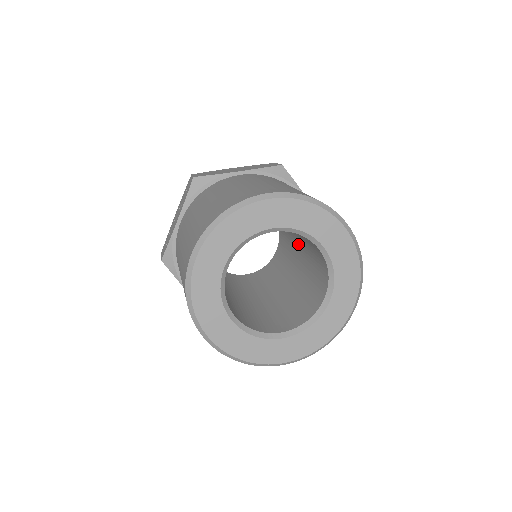
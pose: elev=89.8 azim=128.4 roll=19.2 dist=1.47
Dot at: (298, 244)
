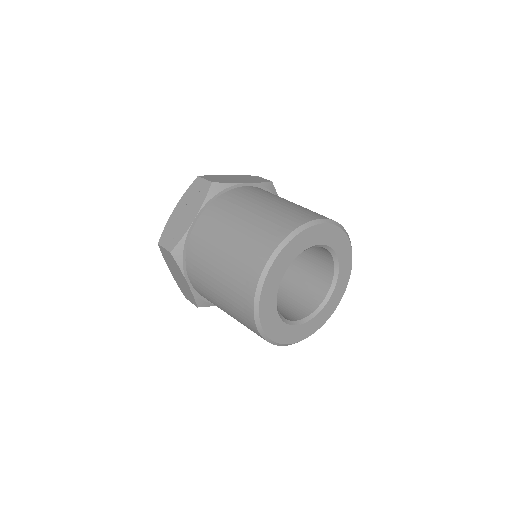
Dot at: occluded
